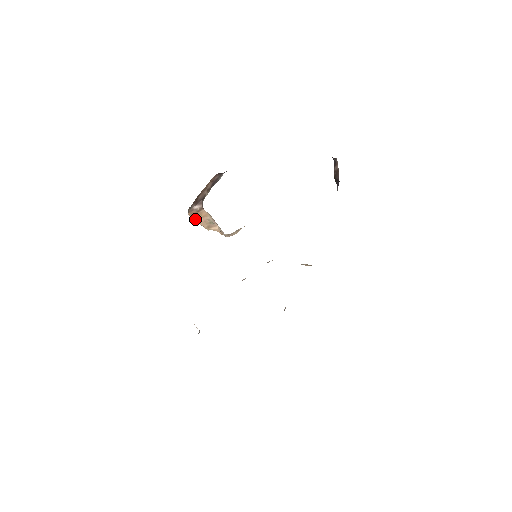
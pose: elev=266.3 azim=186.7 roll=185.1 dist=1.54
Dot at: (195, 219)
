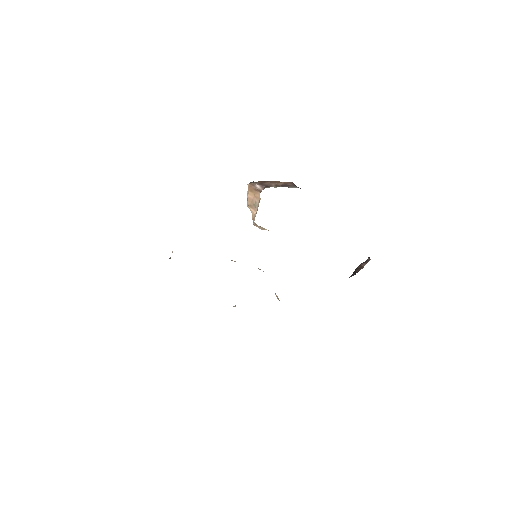
Dot at: (249, 192)
